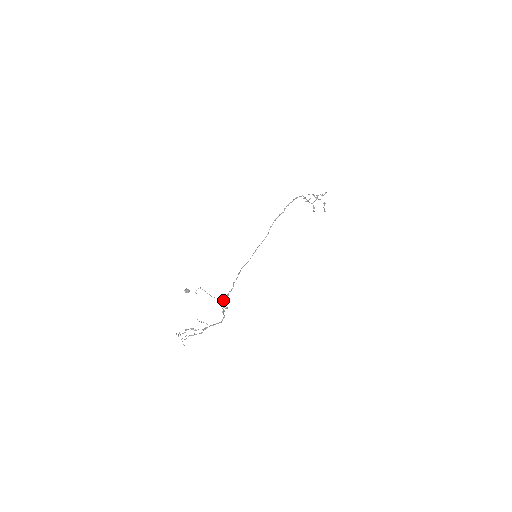
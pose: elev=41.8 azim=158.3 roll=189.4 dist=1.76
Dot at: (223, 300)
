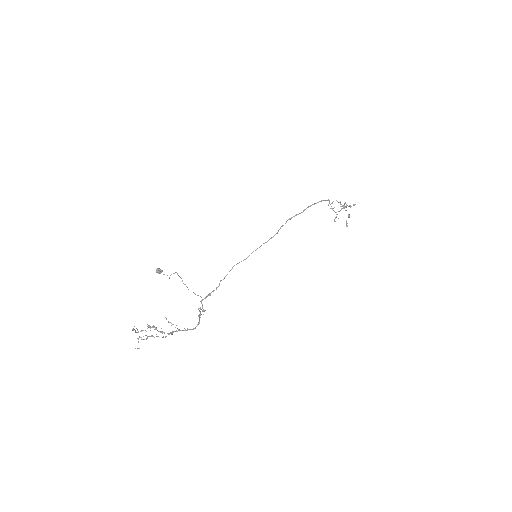
Dot at: (202, 299)
